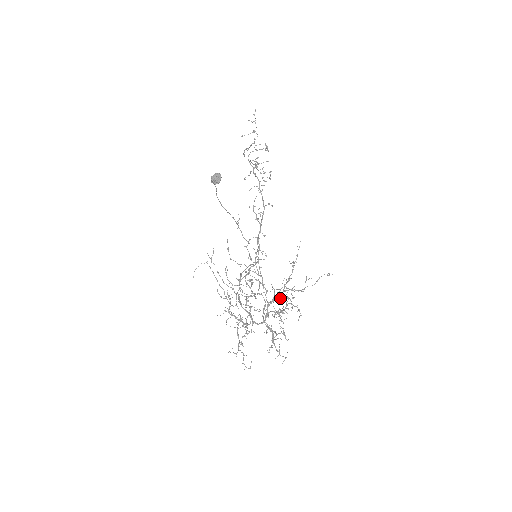
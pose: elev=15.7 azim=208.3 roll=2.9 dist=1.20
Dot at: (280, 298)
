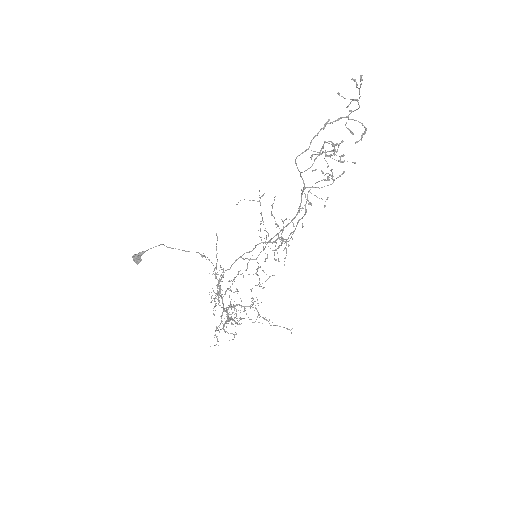
Dot at: occluded
